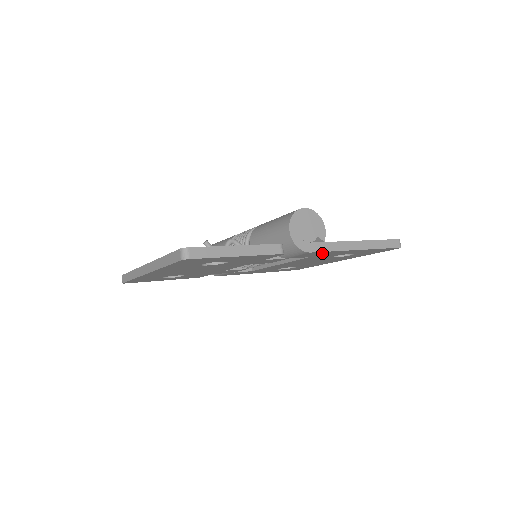
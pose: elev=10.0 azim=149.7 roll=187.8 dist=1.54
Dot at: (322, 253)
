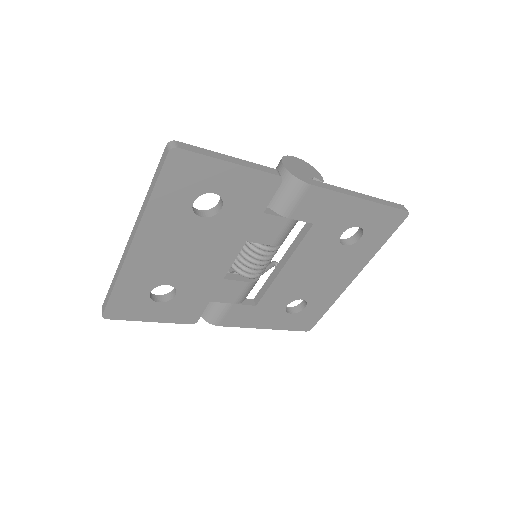
Dot at: (325, 201)
